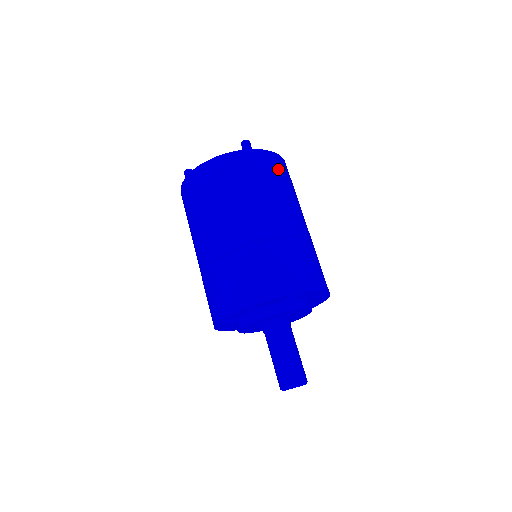
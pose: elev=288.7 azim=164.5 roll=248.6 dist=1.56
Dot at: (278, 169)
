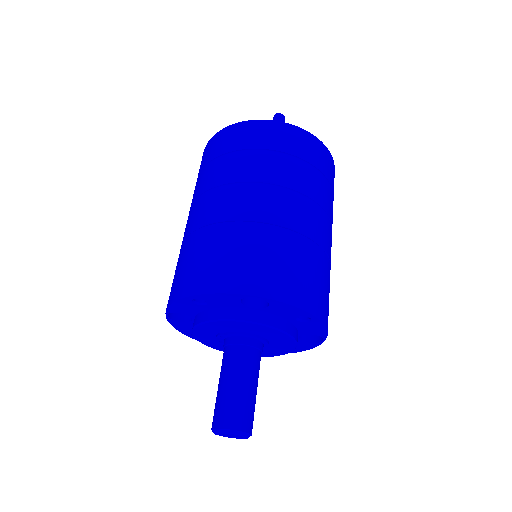
Dot at: (306, 151)
